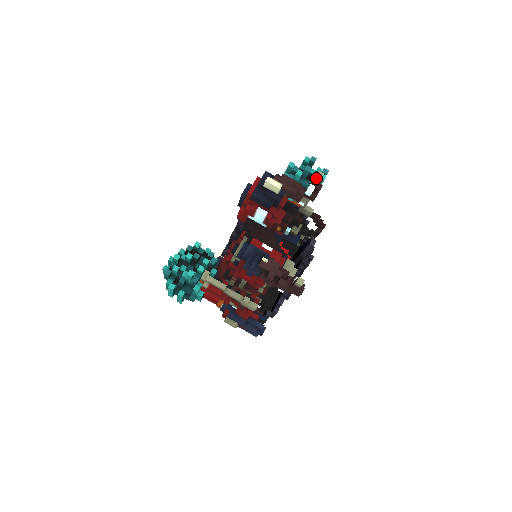
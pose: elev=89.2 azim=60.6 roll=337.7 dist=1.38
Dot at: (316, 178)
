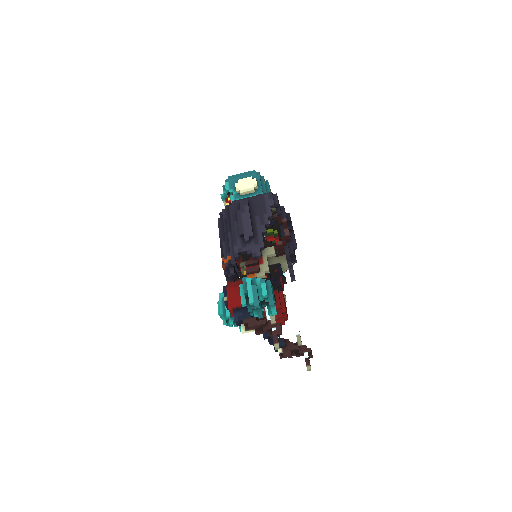
Dot at: (276, 346)
